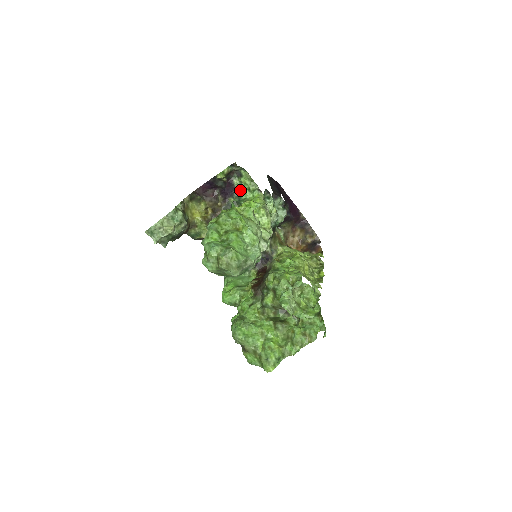
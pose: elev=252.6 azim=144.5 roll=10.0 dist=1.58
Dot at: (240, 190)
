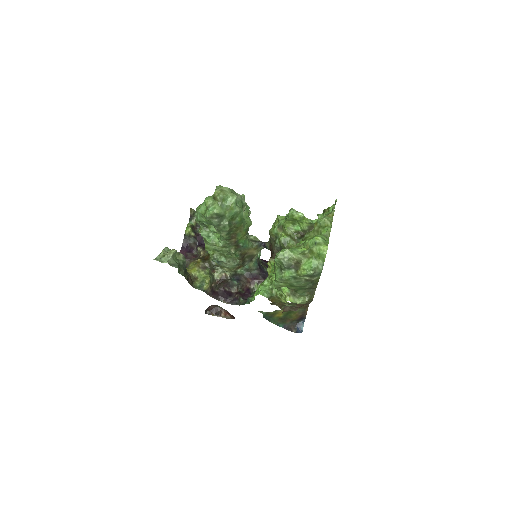
Dot at: occluded
